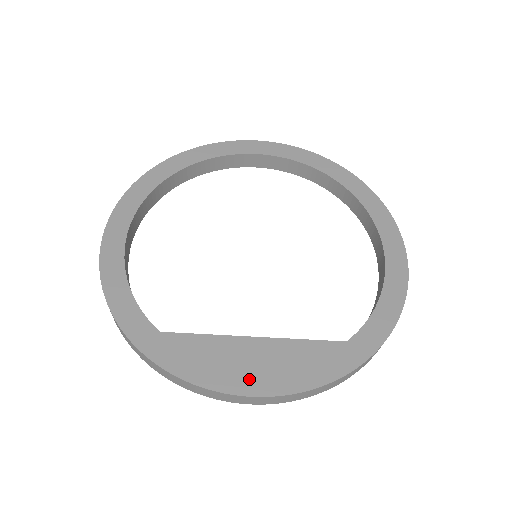
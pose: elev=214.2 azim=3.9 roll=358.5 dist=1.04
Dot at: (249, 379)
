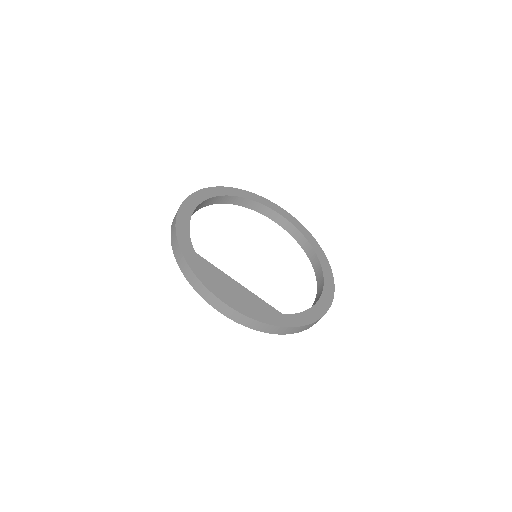
Dot at: (228, 297)
